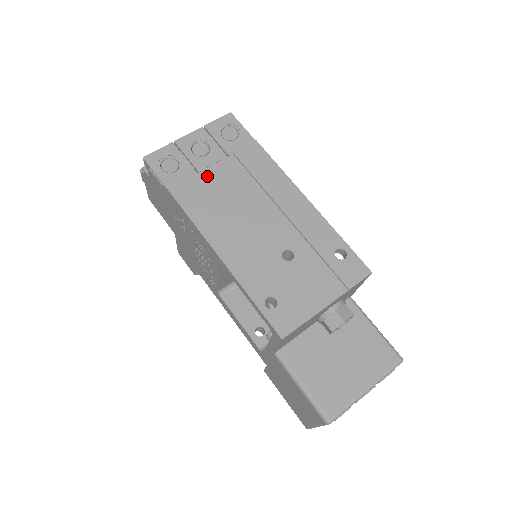
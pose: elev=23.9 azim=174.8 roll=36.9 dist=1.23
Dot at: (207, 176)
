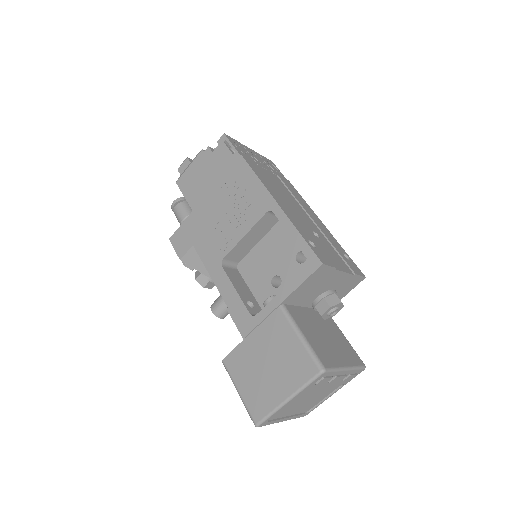
Dot at: (263, 170)
